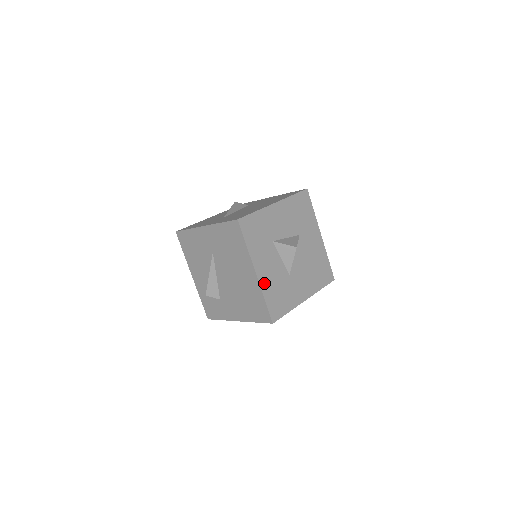
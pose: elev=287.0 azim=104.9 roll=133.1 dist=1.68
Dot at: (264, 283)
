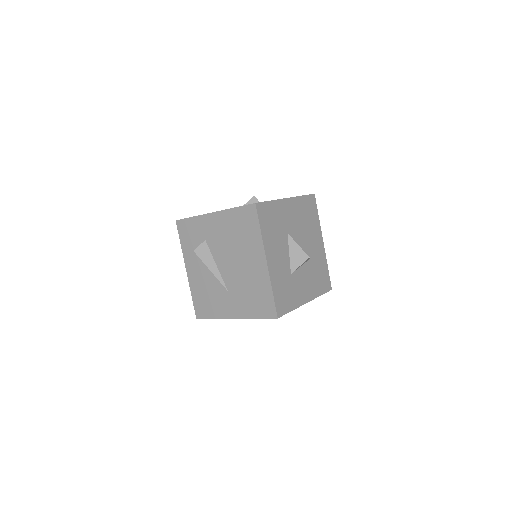
Dot at: (313, 294)
